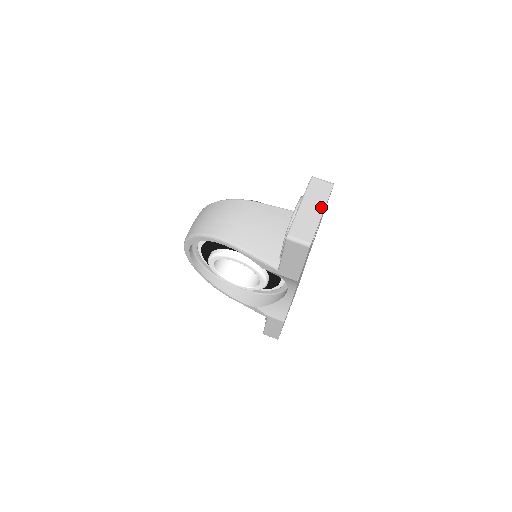
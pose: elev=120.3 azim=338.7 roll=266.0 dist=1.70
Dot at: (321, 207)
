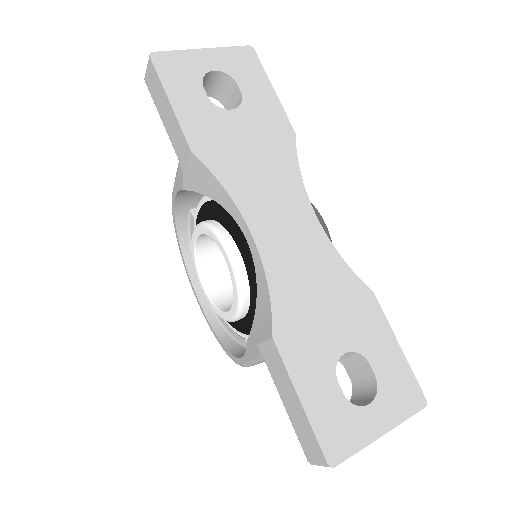
Dot at: (209, 52)
